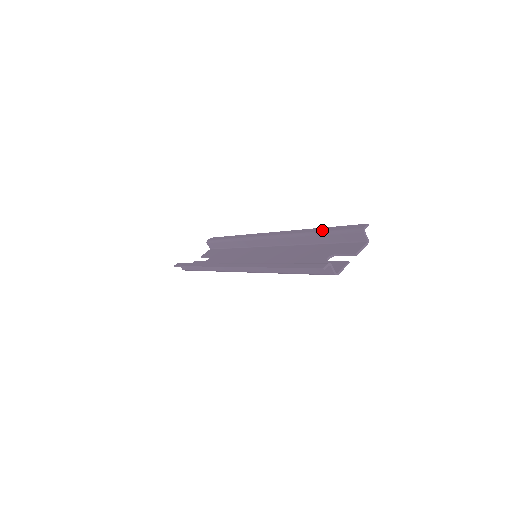
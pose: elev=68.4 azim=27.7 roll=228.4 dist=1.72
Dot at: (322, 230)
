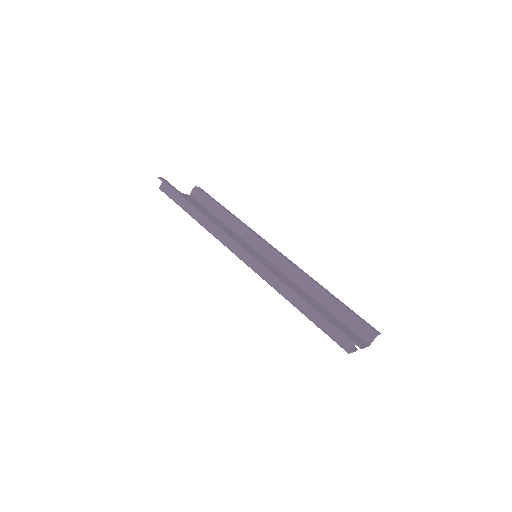
Dot at: (336, 298)
